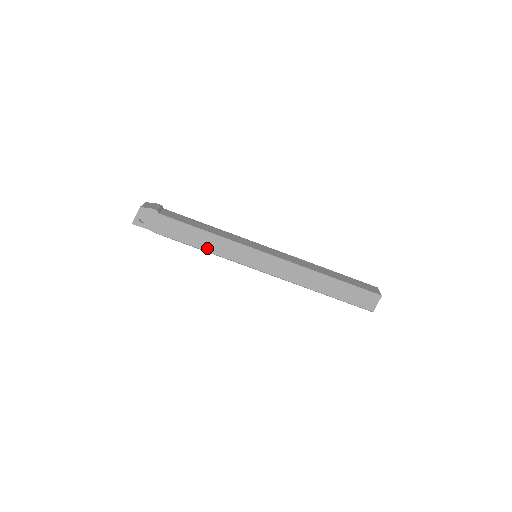
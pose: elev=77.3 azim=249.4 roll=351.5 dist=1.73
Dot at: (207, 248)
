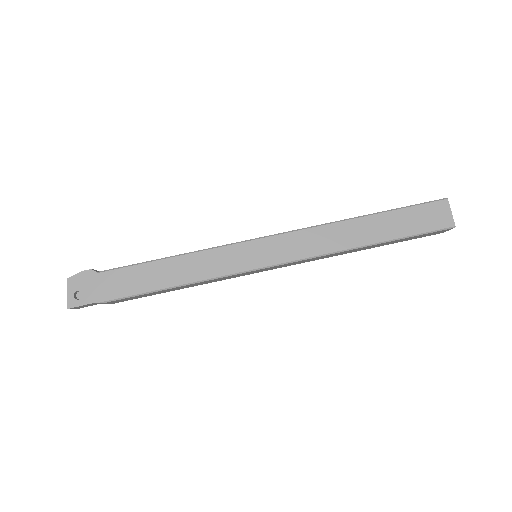
Dot at: (184, 279)
